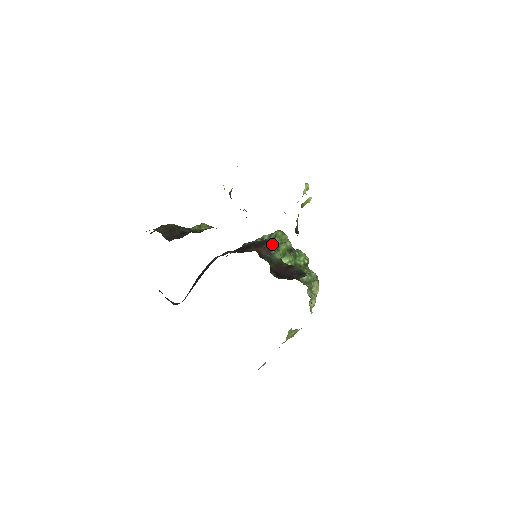
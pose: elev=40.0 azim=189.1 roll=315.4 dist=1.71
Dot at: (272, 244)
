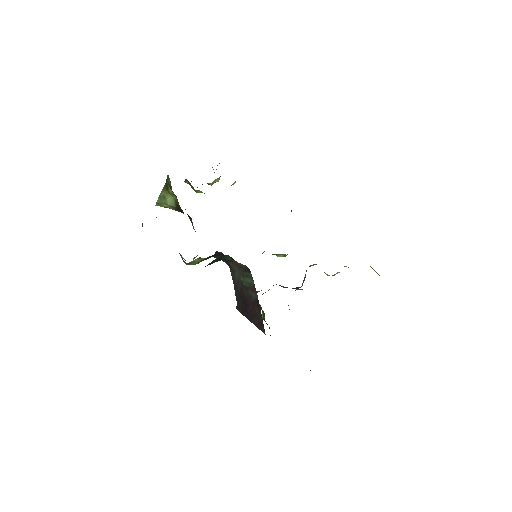
Dot at: occluded
